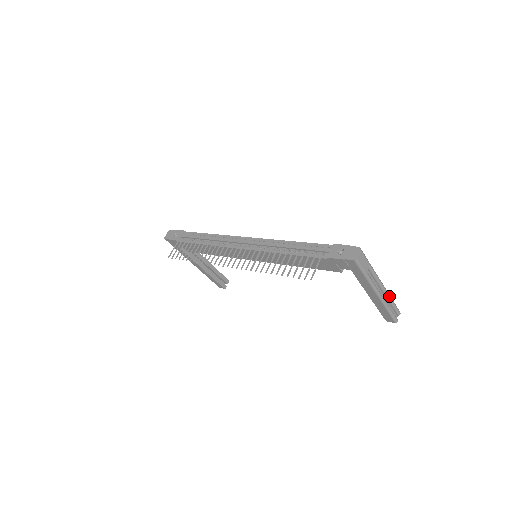
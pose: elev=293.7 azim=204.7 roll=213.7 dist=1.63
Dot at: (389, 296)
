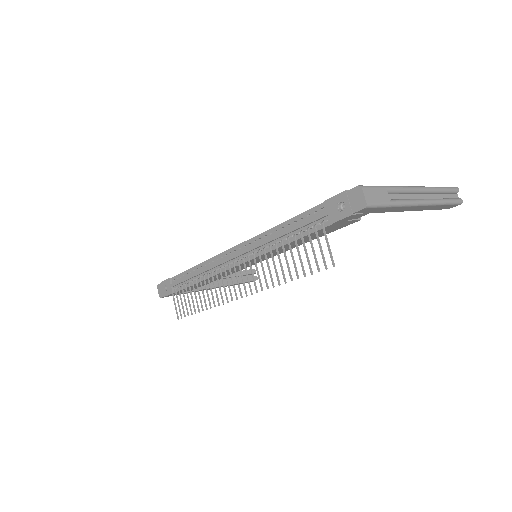
Dot at: (433, 189)
